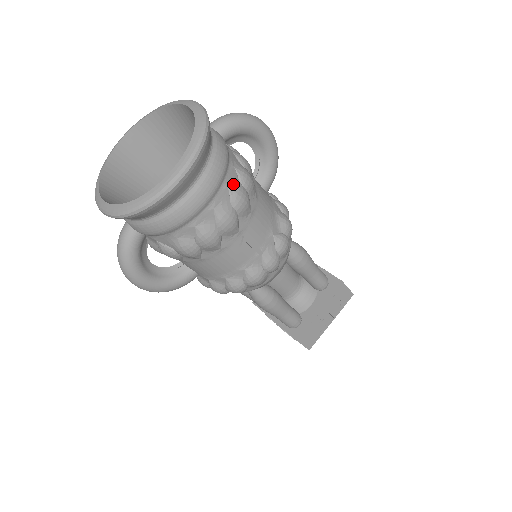
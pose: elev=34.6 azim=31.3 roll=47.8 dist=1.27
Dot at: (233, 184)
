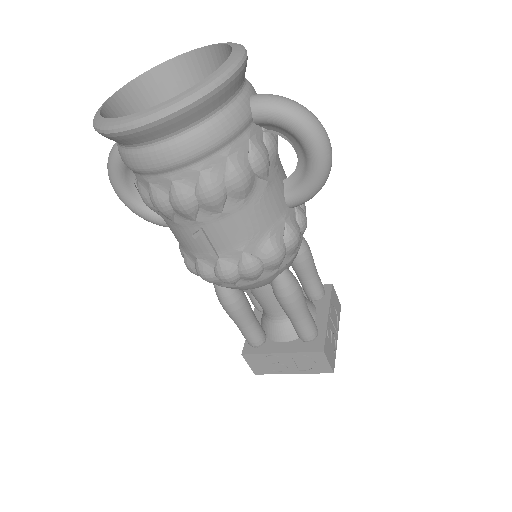
Dot at: (210, 172)
